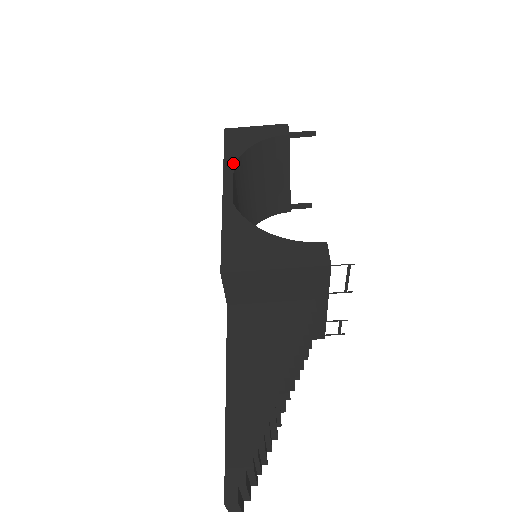
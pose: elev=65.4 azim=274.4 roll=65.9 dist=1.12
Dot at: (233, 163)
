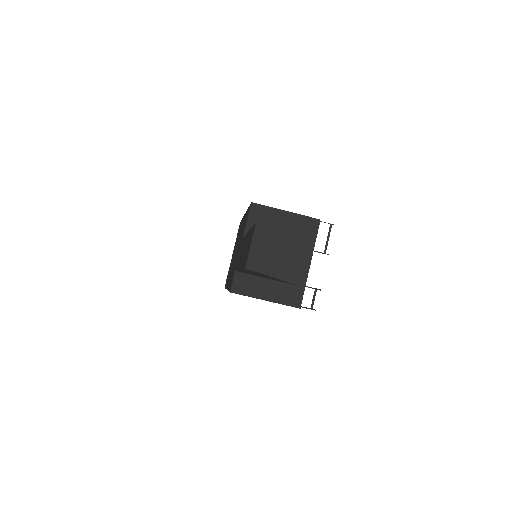
Dot at: occluded
